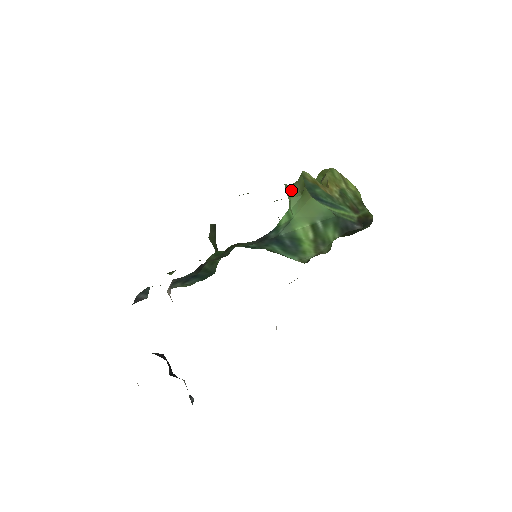
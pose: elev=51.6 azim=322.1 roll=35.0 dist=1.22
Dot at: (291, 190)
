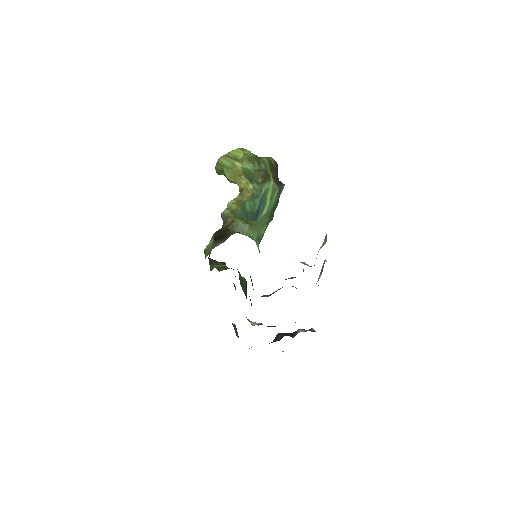
Dot at: (241, 229)
